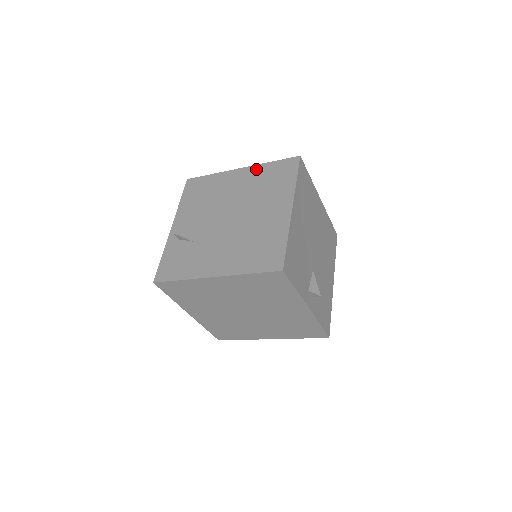
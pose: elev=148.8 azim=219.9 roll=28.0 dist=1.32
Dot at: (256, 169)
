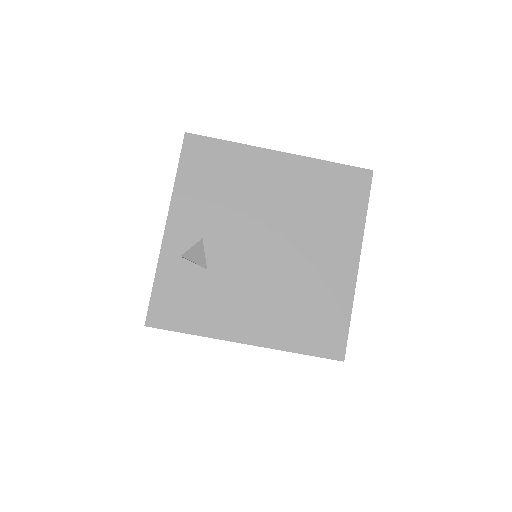
Dot at: (307, 166)
